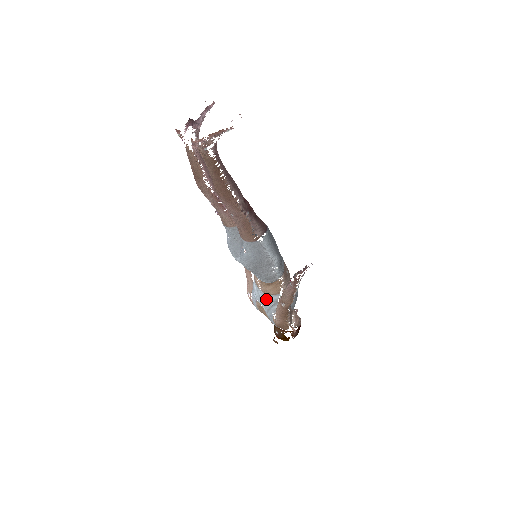
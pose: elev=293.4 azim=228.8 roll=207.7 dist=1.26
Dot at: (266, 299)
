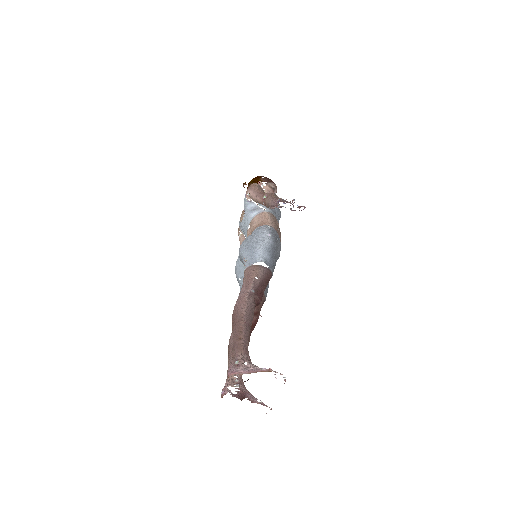
Dot at: (245, 232)
